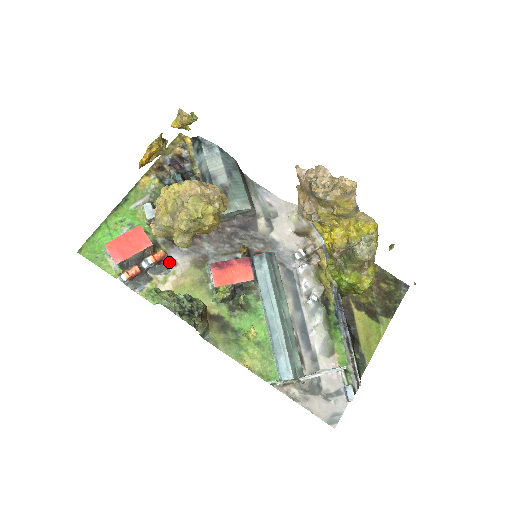
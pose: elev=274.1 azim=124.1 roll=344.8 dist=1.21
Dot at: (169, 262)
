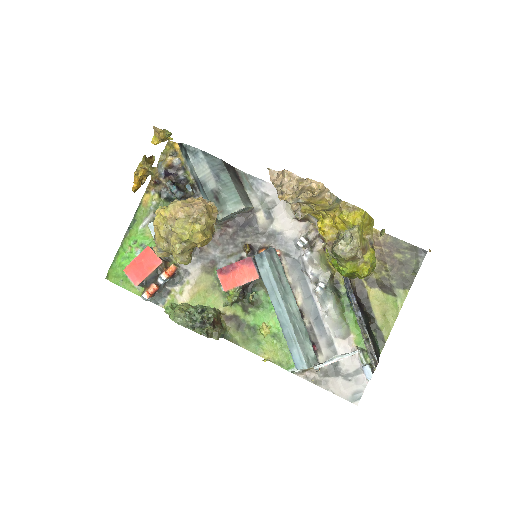
Dot at: (182, 273)
